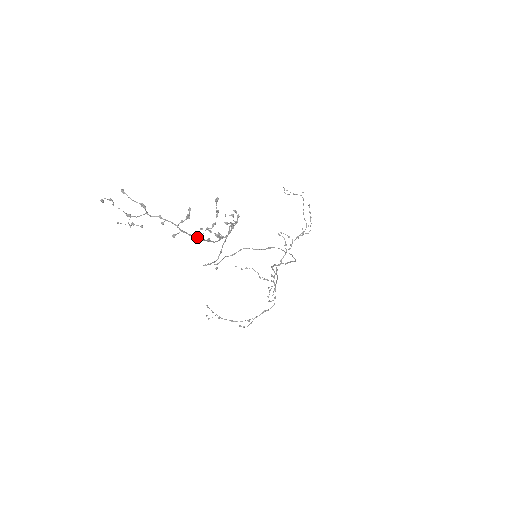
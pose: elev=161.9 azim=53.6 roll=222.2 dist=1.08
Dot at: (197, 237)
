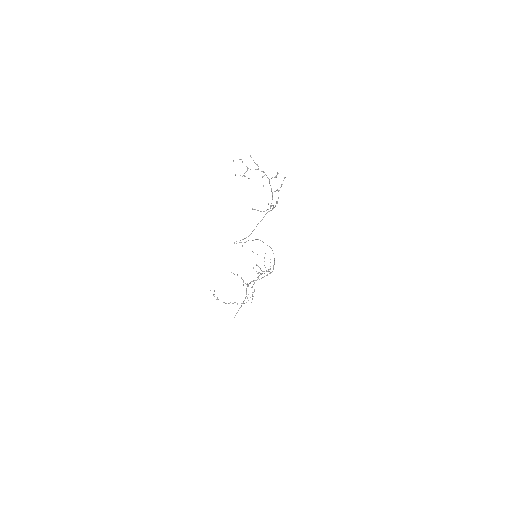
Dot at: (272, 192)
